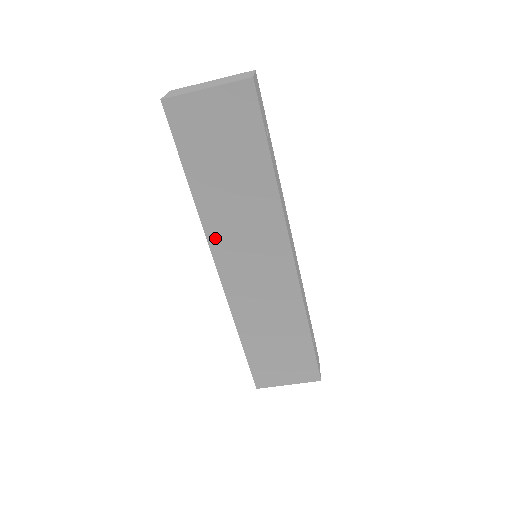
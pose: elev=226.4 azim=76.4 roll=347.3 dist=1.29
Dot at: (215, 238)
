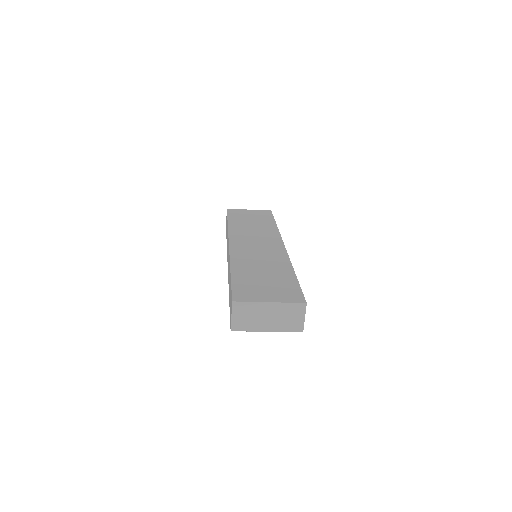
Dot at: occluded
